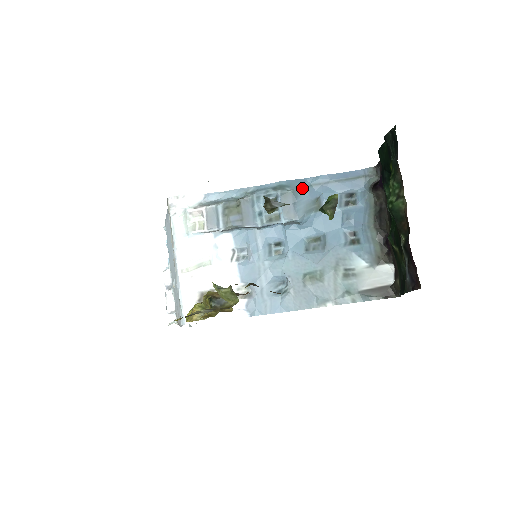
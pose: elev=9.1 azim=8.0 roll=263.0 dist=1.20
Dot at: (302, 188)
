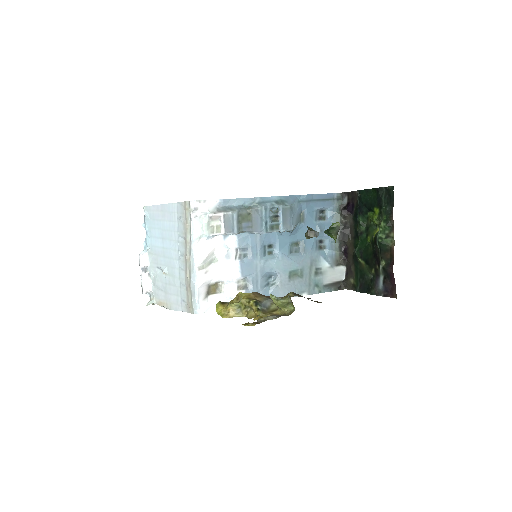
Dot at: (295, 204)
